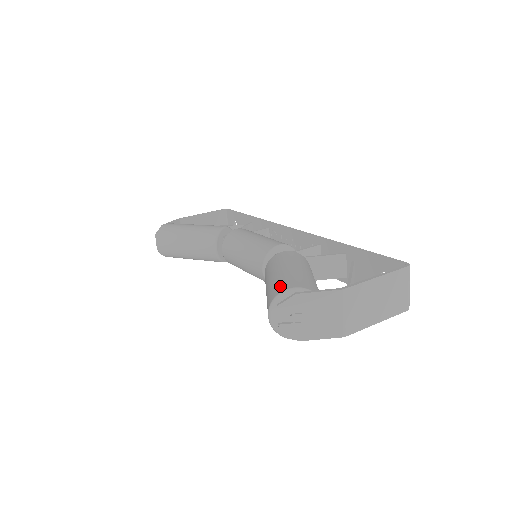
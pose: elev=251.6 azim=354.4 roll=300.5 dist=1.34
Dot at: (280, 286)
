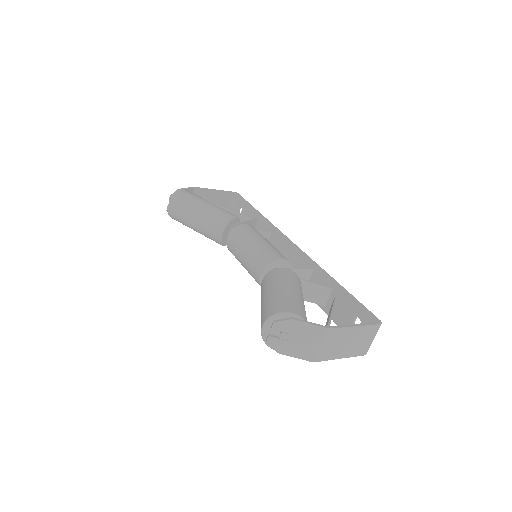
Dot at: (280, 306)
